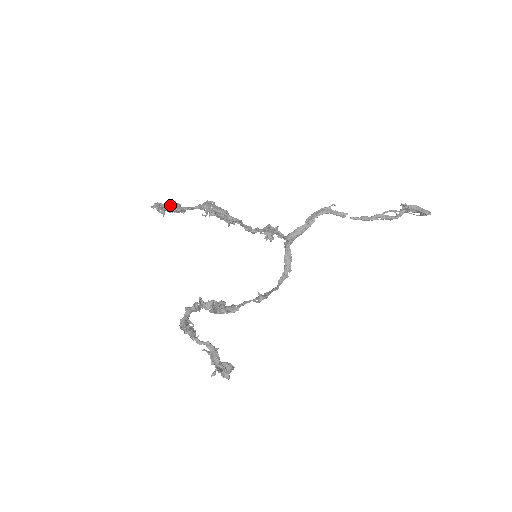
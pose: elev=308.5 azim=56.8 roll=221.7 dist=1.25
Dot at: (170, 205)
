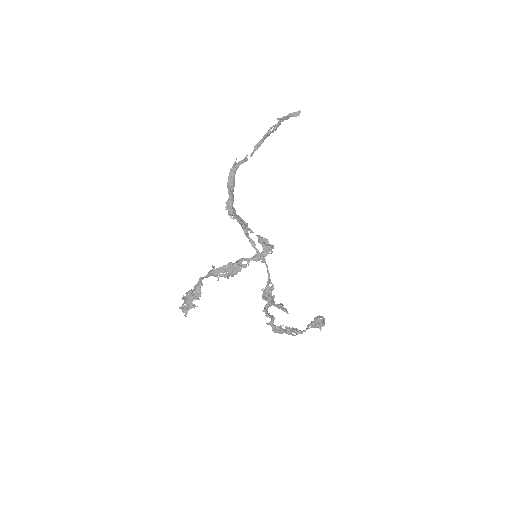
Dot at: (189, 300)
